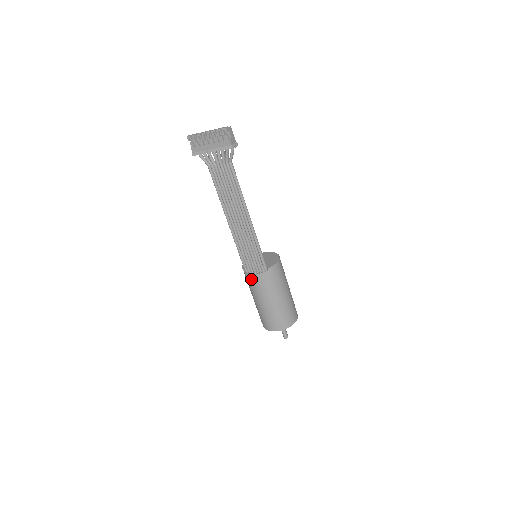
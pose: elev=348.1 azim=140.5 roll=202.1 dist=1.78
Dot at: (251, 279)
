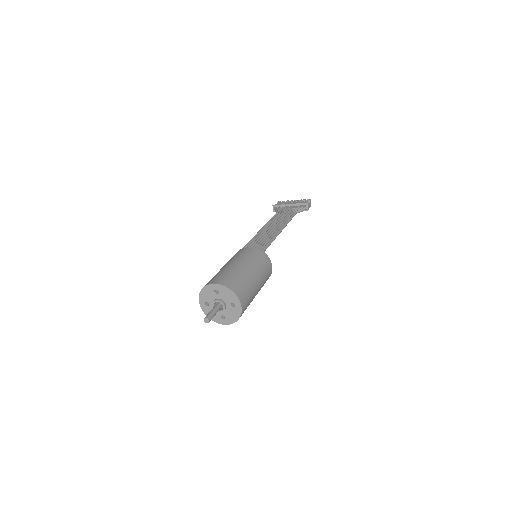
Dot at: (241, 251)
